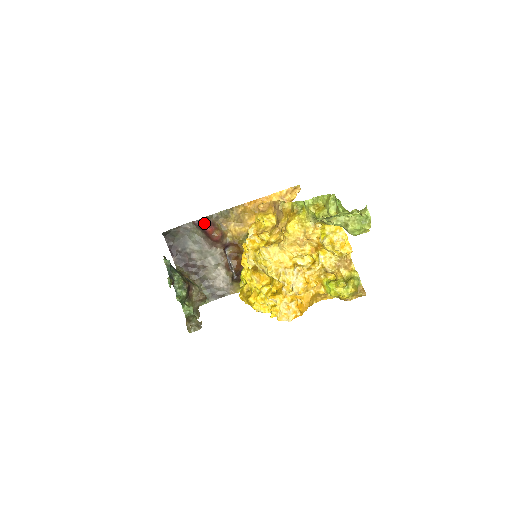
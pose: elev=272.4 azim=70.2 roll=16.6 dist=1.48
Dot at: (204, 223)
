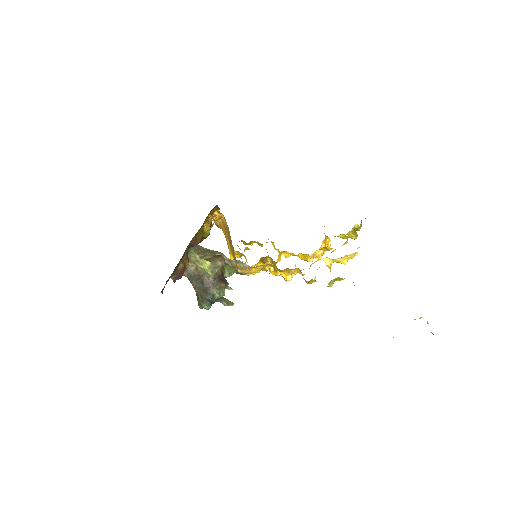
Dot at: (177, 279)
